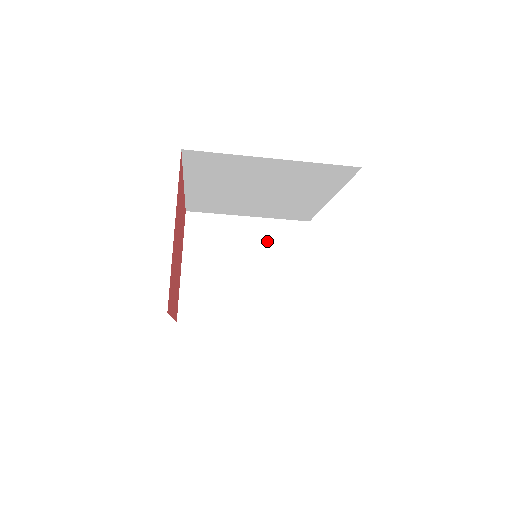
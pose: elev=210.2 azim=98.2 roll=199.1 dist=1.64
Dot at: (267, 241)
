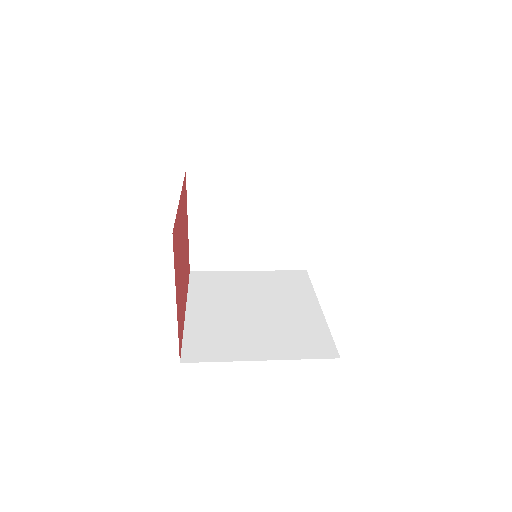
Dot at: (271, 195)
